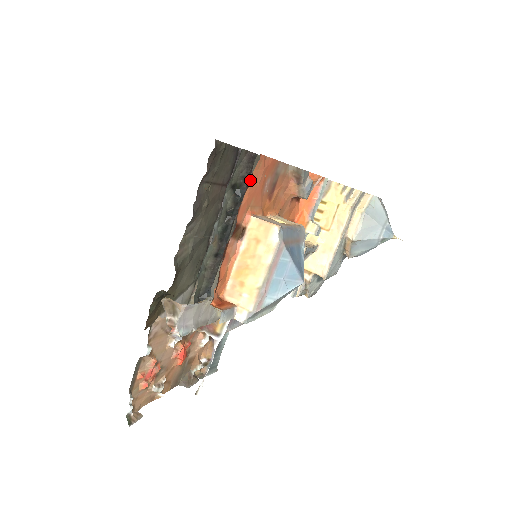
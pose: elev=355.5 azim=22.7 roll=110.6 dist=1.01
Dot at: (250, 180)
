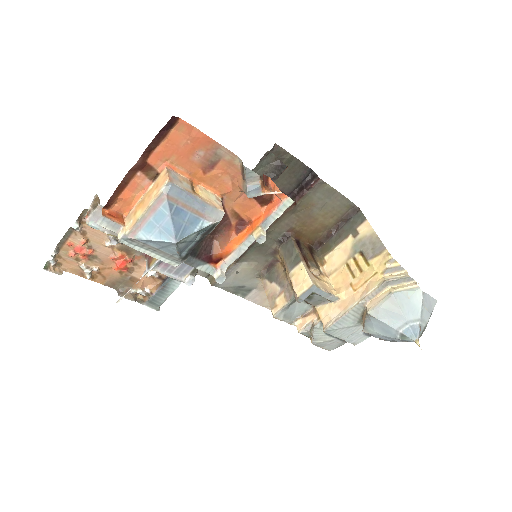
Dot at: (165, 134)
